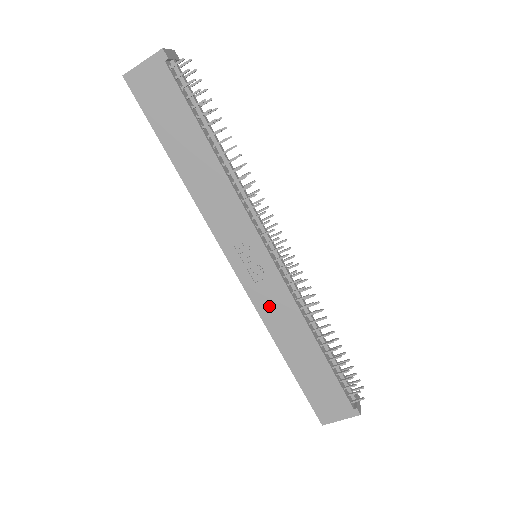
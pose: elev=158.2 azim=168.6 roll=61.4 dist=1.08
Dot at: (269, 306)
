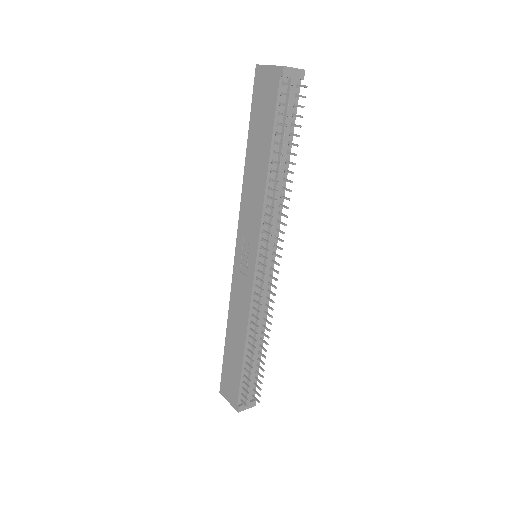
Dot at: (238, 293)
